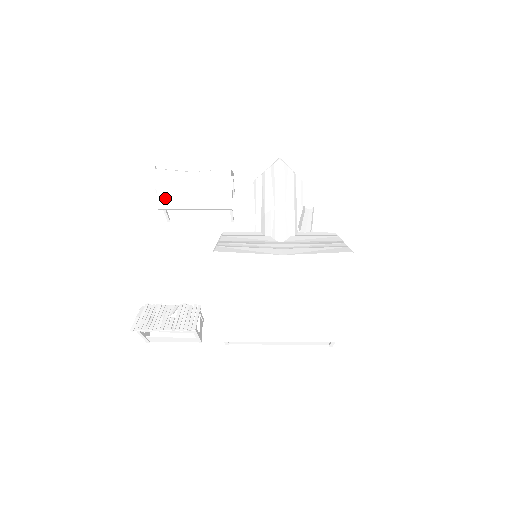
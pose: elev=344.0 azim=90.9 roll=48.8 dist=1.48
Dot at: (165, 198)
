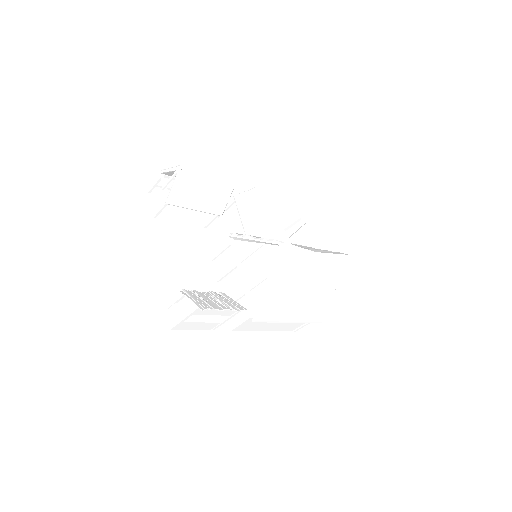
Dot at: (177, 194)
